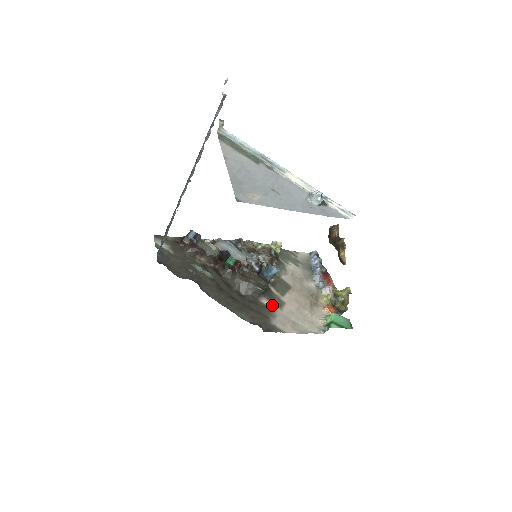
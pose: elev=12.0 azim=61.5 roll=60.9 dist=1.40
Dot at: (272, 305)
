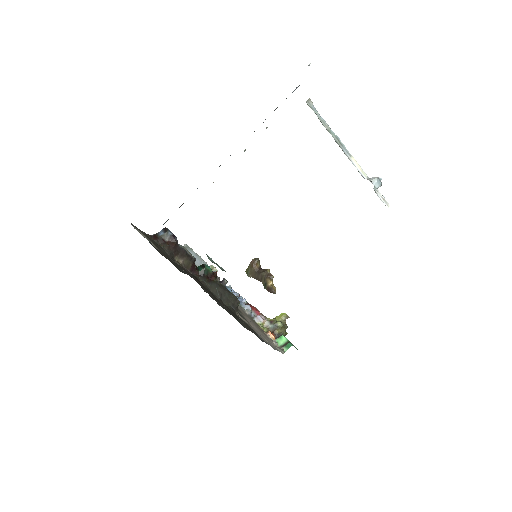
Dot at: (245, 321)
